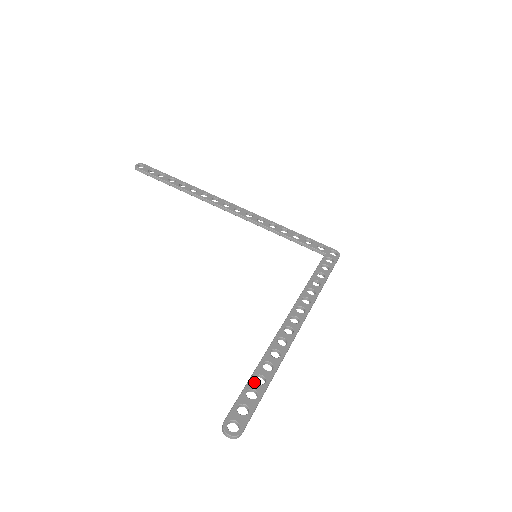
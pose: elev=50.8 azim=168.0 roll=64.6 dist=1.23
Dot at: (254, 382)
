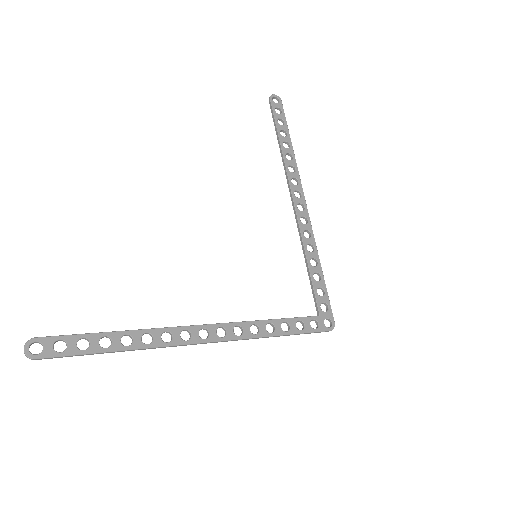
Dot at: (98, 338)
